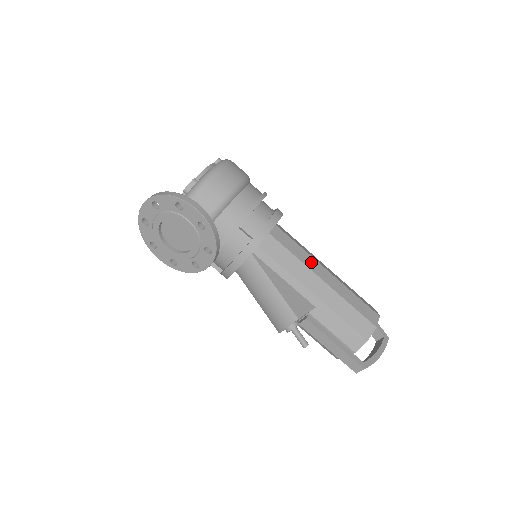
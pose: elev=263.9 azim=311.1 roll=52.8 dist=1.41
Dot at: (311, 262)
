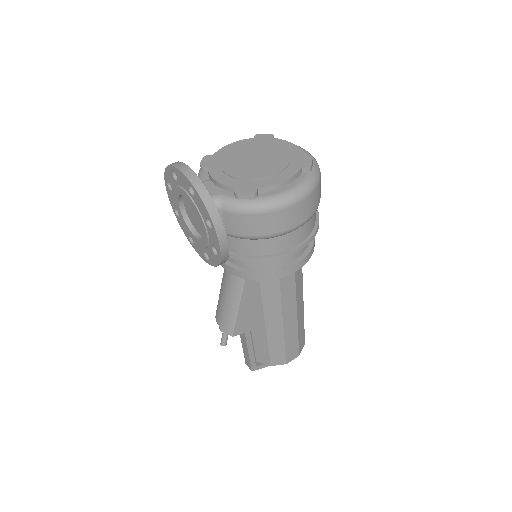
Dot at: (290, 303)
